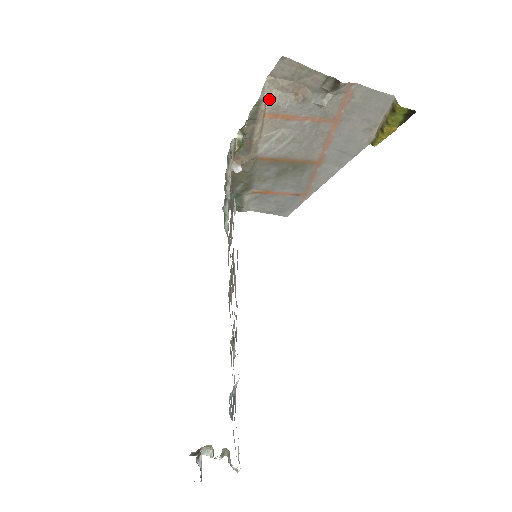
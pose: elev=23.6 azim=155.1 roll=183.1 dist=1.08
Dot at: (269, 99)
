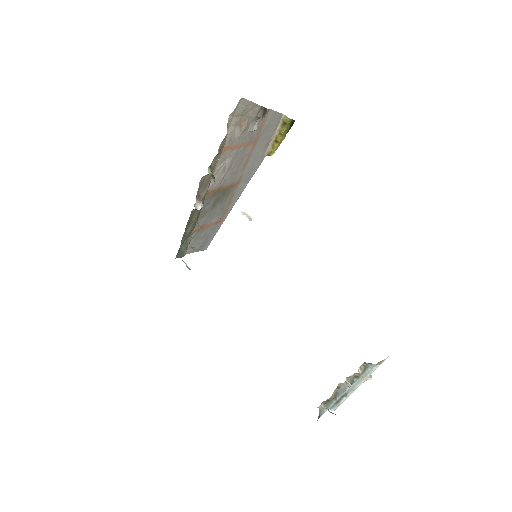
Dot at: (228, 135)
